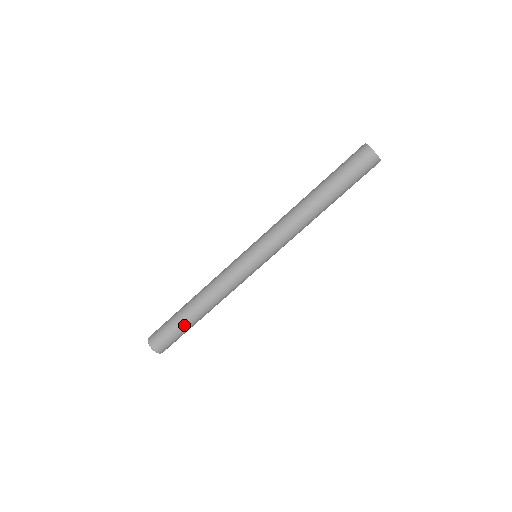
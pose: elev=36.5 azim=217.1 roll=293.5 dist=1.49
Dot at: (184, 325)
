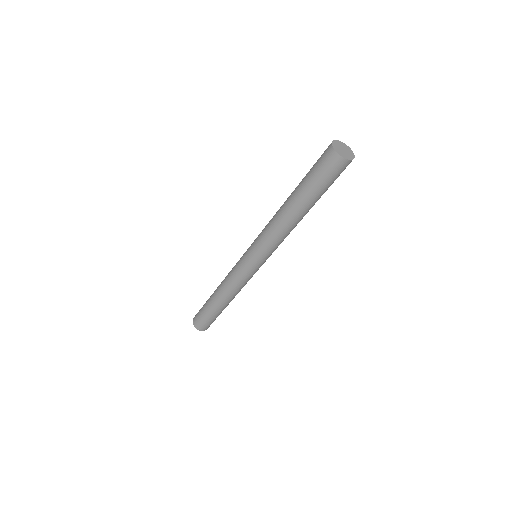
Dot at: (210, 311)
